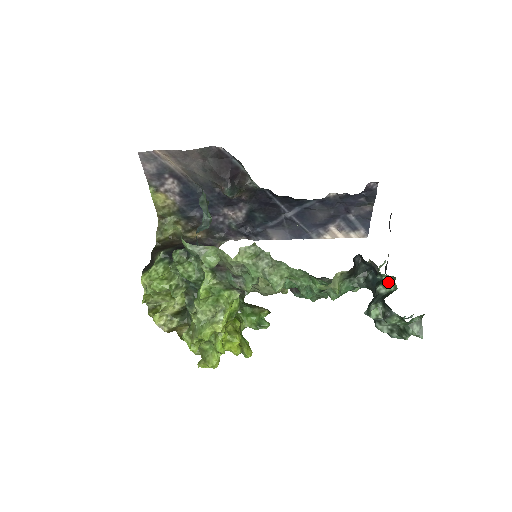
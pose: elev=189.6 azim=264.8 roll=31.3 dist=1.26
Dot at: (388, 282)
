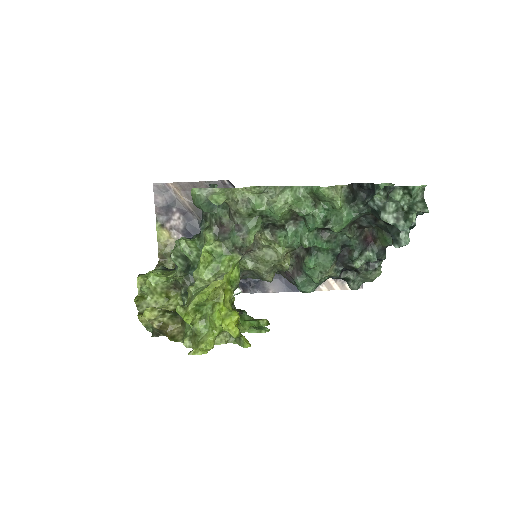
Dot at: occluded
